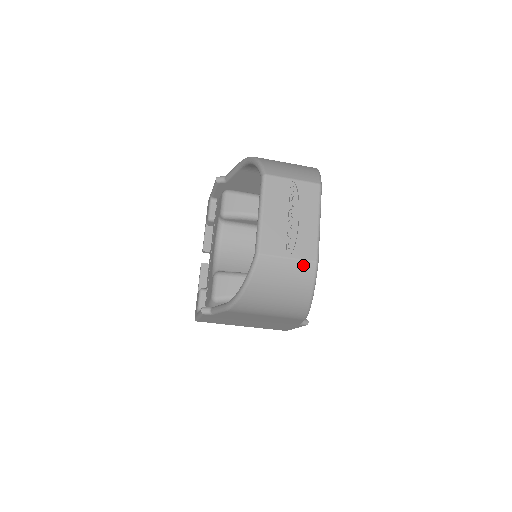
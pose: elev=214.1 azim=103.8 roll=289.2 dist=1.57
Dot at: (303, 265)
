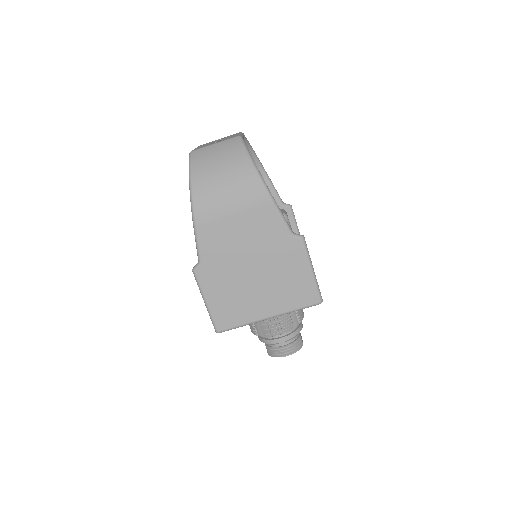
Dot at: (228, 142)
